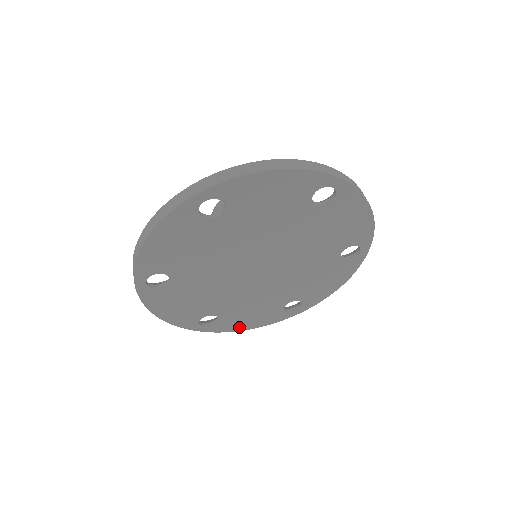
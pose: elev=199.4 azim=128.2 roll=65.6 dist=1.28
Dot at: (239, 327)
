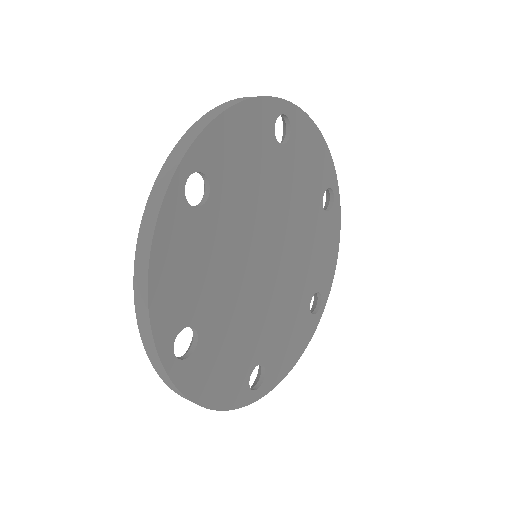
Dot at: (286, 367)
